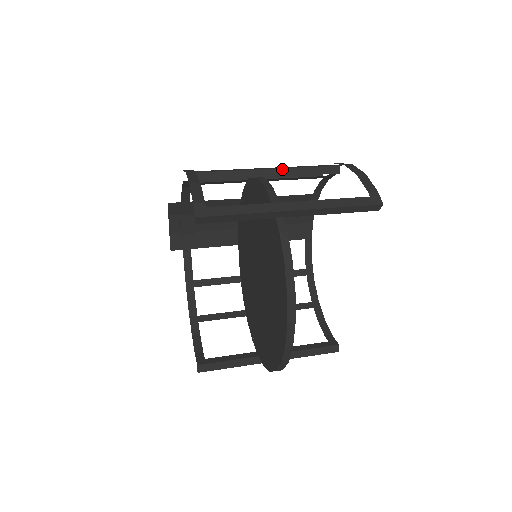
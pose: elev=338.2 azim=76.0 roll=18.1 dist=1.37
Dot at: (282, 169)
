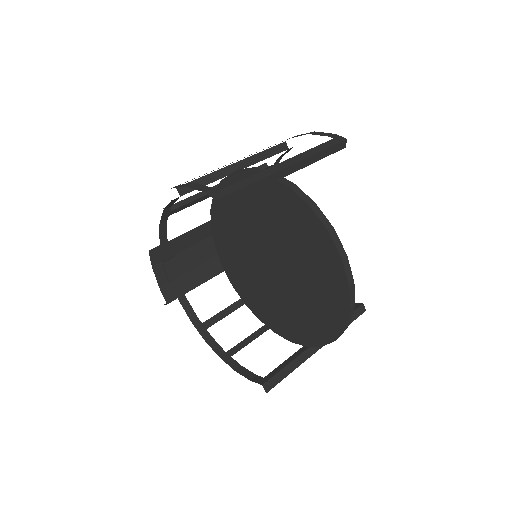
Dot at: (245, 161)
